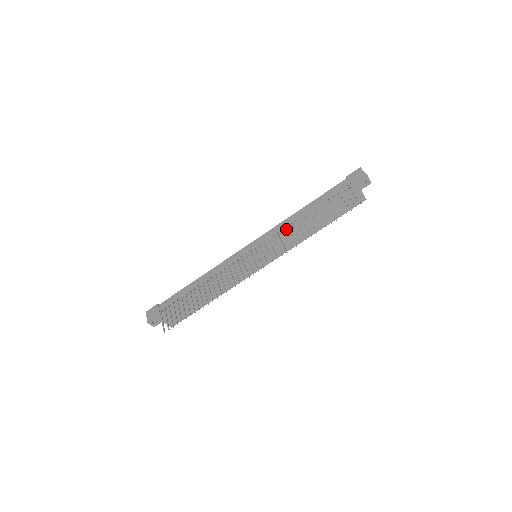
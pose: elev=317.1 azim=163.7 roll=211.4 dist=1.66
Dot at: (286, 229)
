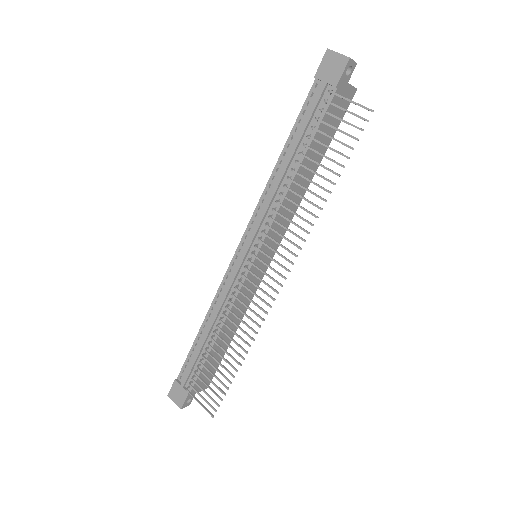
Dot at: (276, 203)
